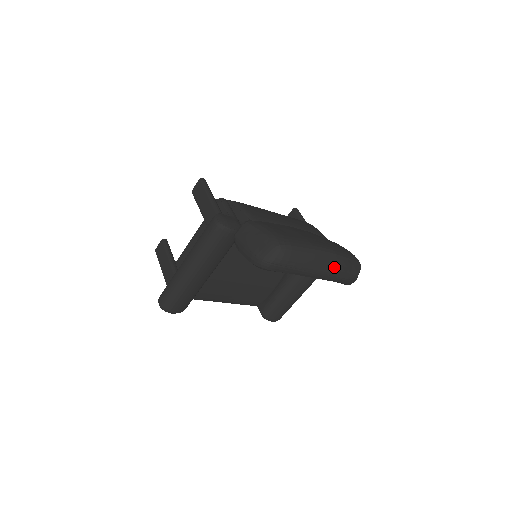
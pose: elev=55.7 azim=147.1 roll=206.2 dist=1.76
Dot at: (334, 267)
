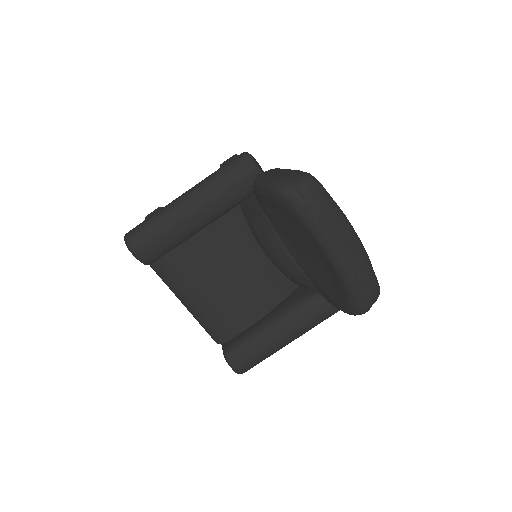
Dot at: (356, 255)
